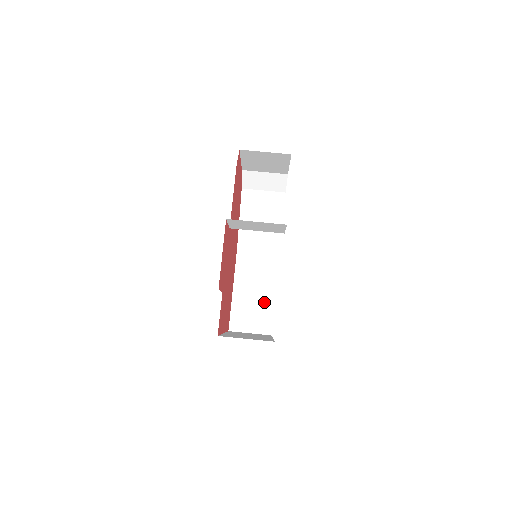
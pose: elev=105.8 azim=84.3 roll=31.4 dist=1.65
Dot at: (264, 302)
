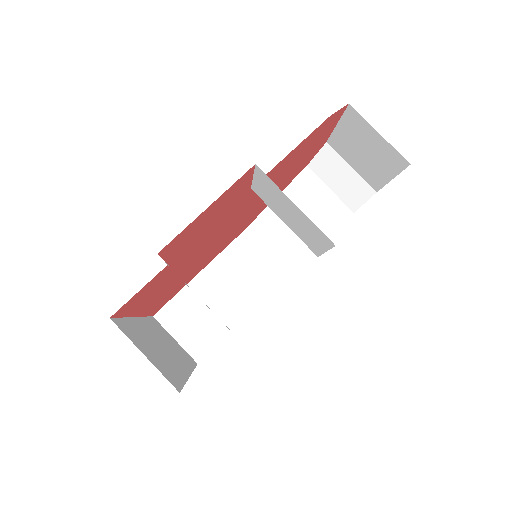
Dot at: (222, 318)
